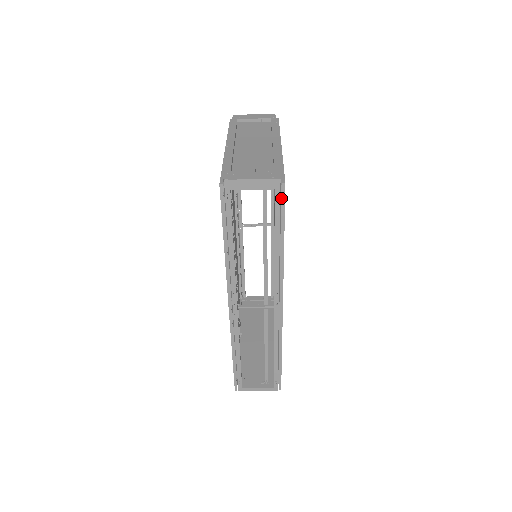
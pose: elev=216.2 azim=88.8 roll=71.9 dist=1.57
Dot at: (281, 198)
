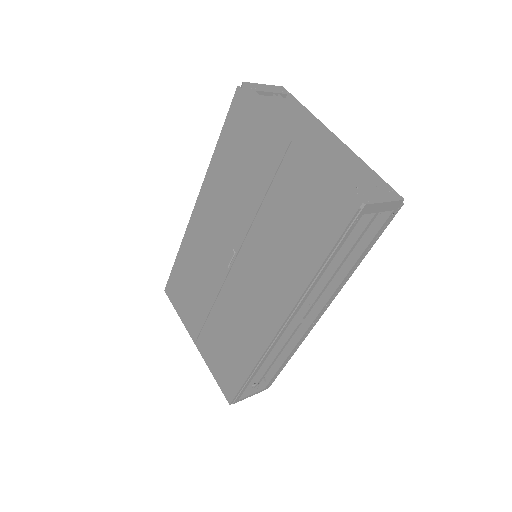
Dot at: occluded
